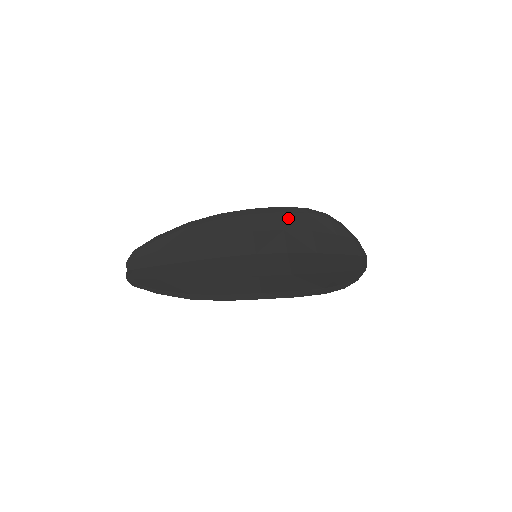
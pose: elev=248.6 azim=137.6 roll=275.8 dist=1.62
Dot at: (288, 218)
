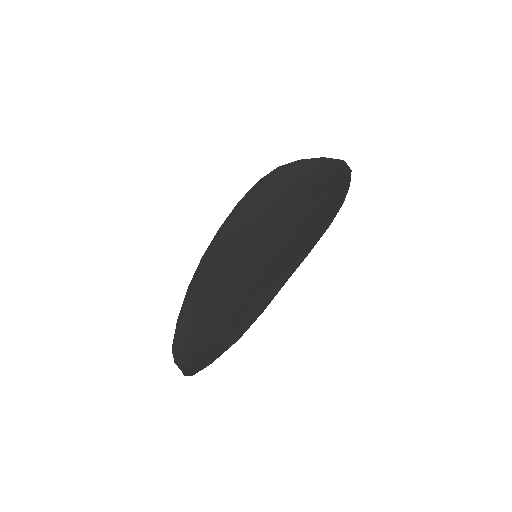
Dot at: (252, 203)
